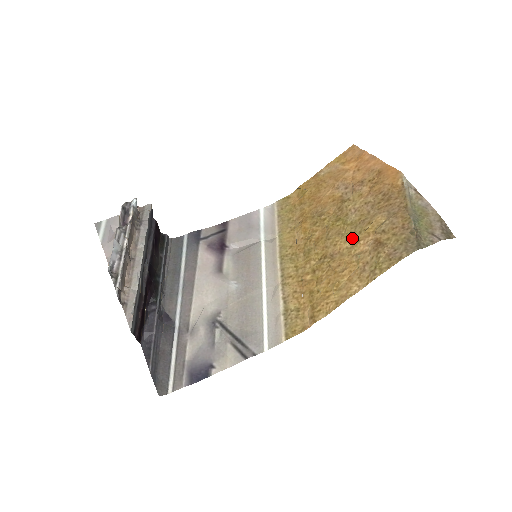
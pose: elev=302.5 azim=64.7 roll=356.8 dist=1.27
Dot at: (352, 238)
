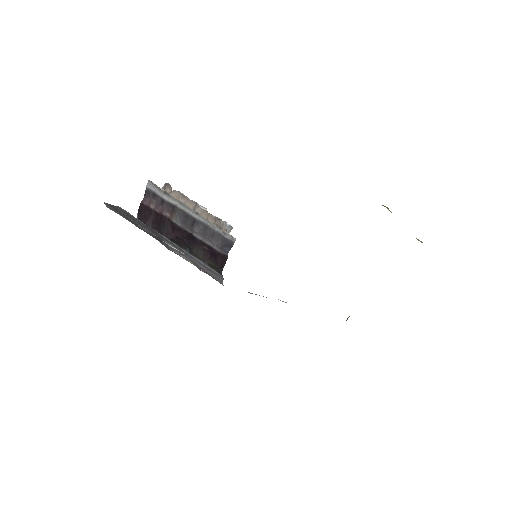
Dot at: occluded
